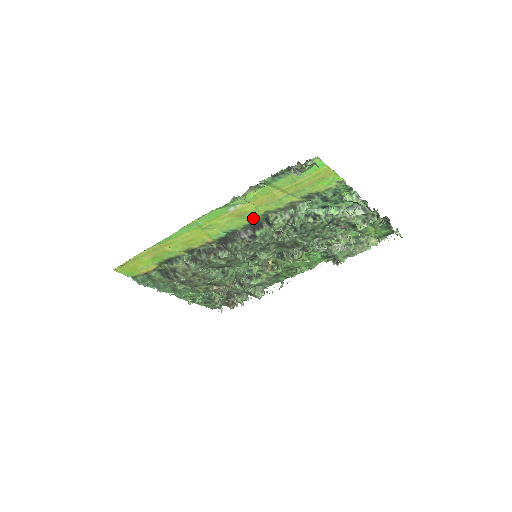
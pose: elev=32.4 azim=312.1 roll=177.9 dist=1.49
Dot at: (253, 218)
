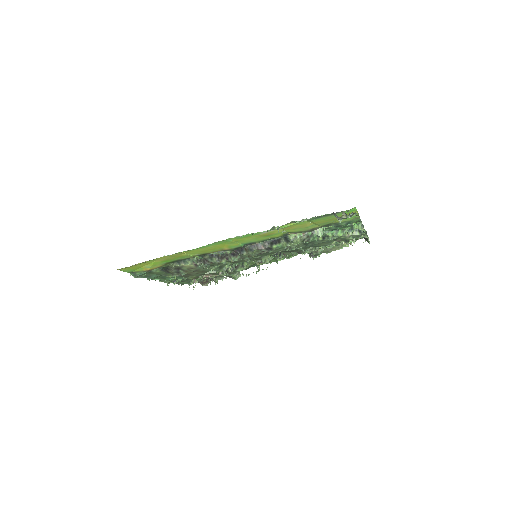
Dot at: (275, 236)
